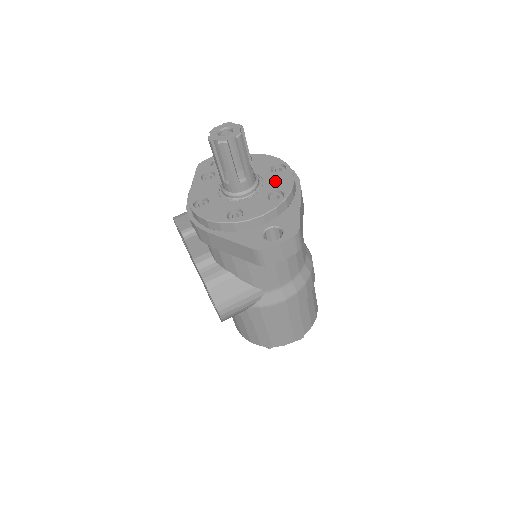
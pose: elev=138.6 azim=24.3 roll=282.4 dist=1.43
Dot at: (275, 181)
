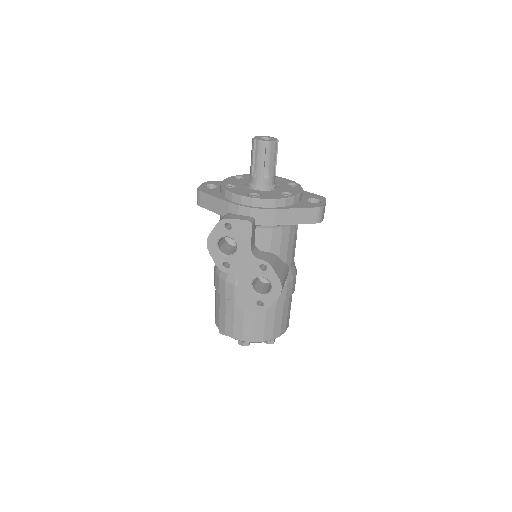
Dot at: (279, 181)
